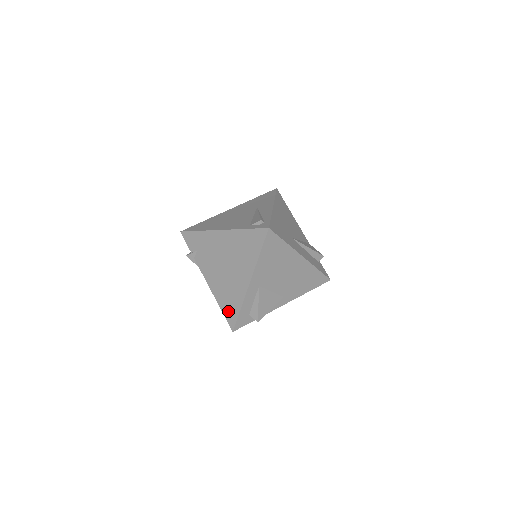
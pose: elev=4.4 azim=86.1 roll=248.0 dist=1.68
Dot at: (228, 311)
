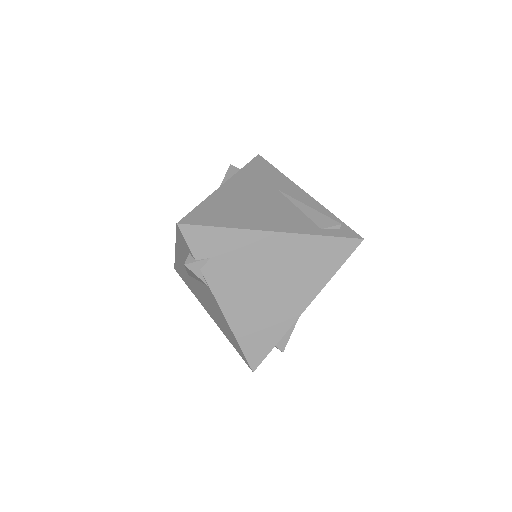
Dot at: (253, 346)
